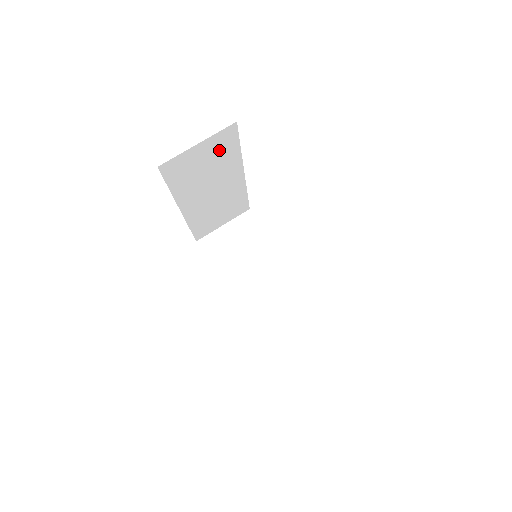
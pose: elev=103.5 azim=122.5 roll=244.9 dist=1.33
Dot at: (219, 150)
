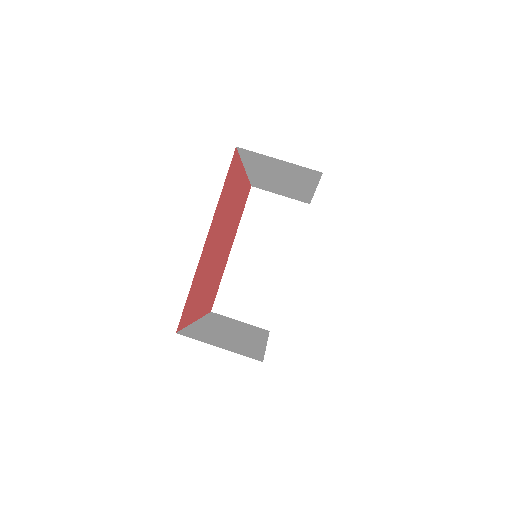
Dot at: (298, 172)
